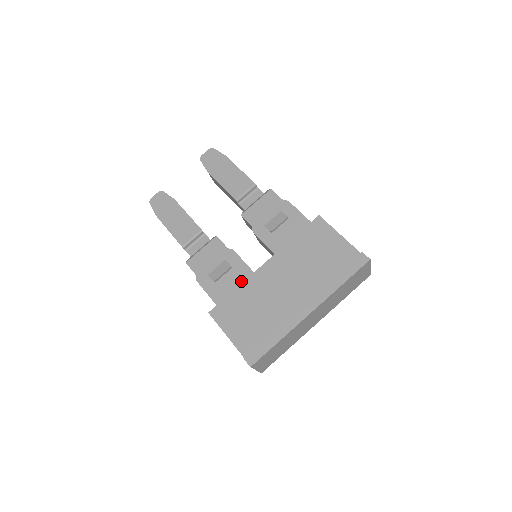
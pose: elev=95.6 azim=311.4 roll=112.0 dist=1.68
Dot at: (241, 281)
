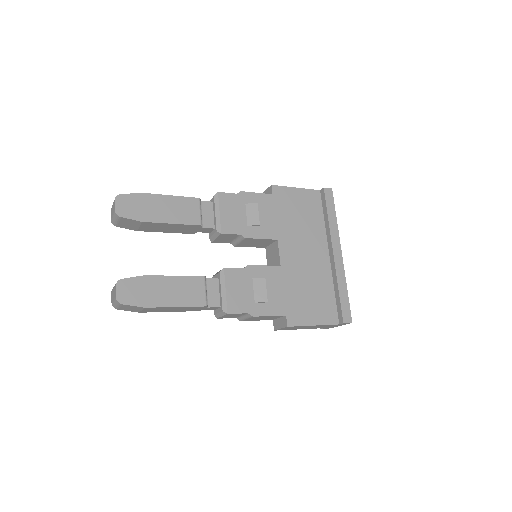
Dot at: (281, 281)
